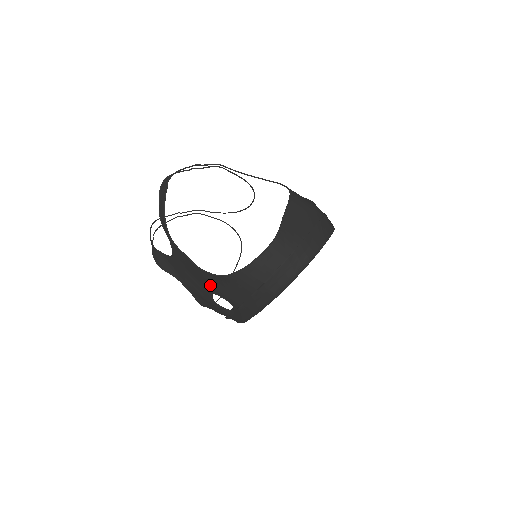
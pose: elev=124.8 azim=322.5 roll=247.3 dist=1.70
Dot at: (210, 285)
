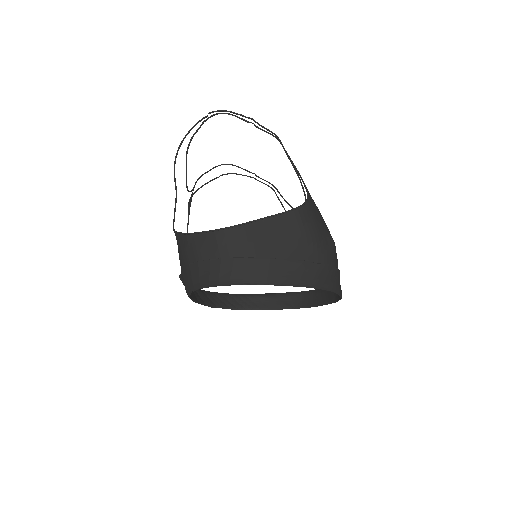
Dot at: occluded
